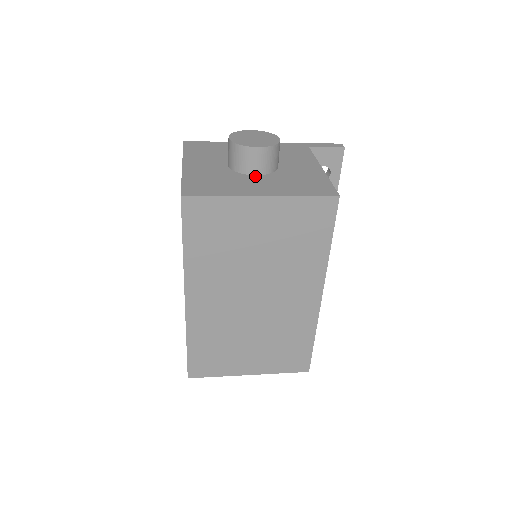
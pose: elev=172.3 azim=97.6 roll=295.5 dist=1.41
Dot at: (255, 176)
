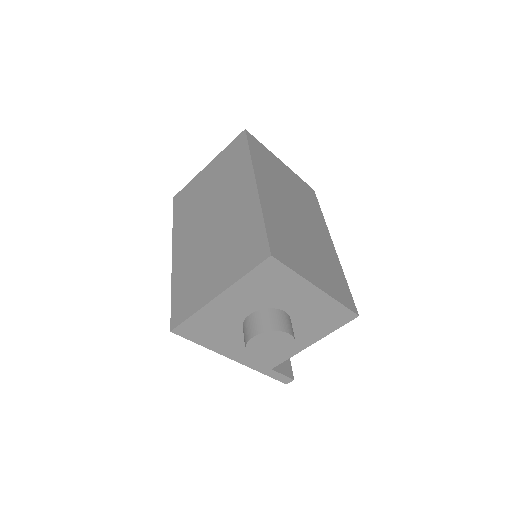
Dot at: occluded
